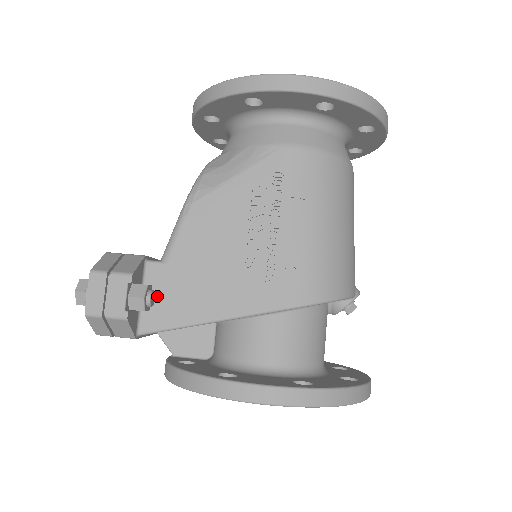
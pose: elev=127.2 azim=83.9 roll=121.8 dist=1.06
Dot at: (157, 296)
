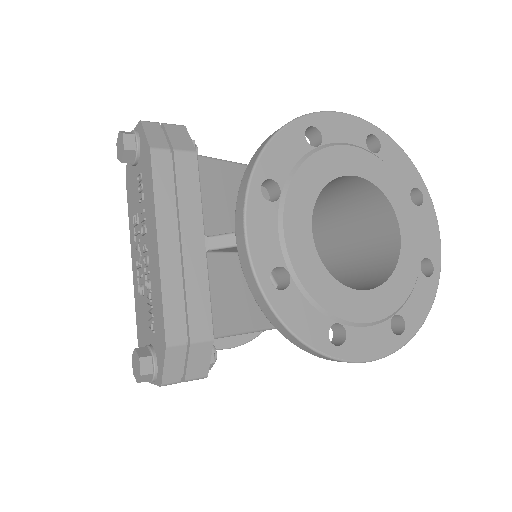
Dot at: occluded
